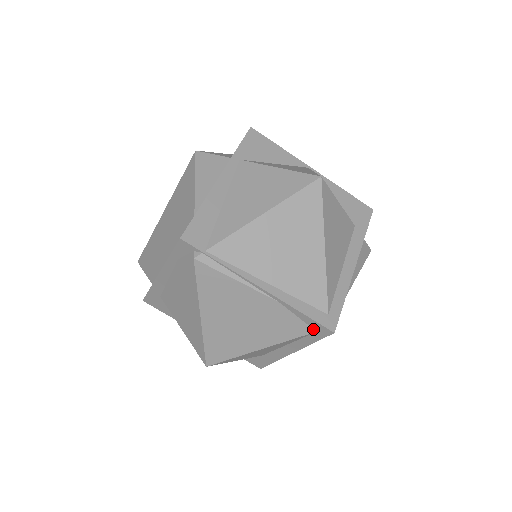
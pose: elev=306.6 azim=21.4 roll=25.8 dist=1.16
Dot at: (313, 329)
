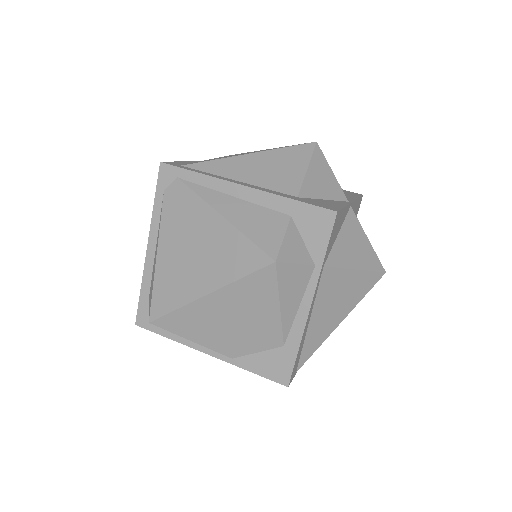
Dot at: occluded
